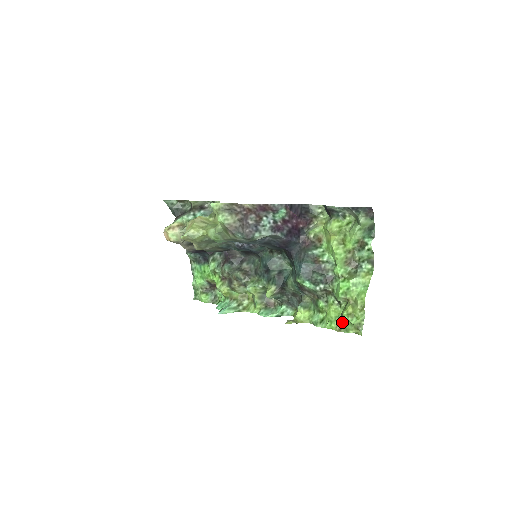
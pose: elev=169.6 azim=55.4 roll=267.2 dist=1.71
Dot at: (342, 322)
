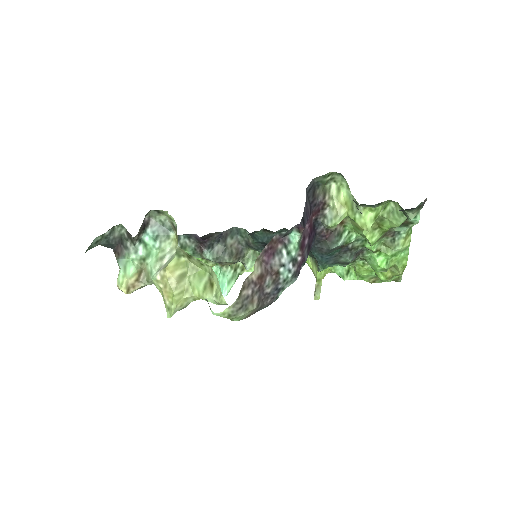
Dot at: (376, 277)
